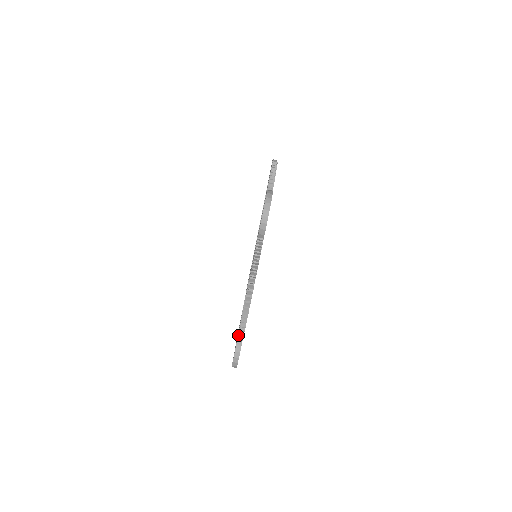
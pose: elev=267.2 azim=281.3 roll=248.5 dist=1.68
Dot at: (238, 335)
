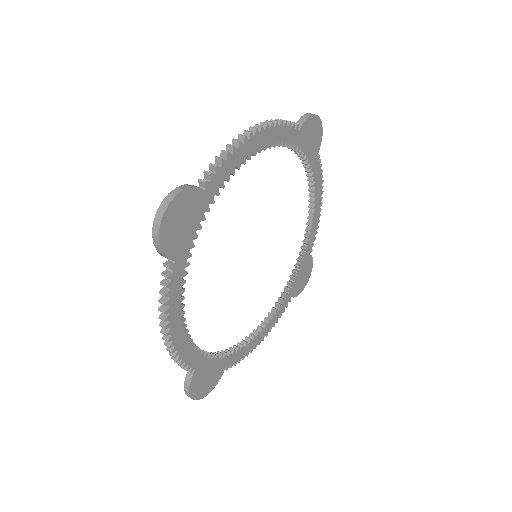
Dot at: (206, 171)
